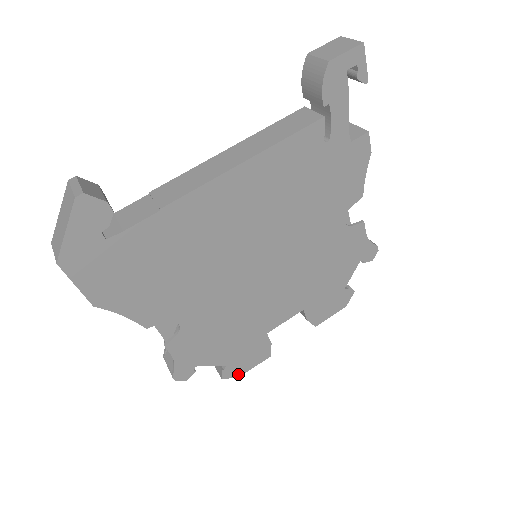
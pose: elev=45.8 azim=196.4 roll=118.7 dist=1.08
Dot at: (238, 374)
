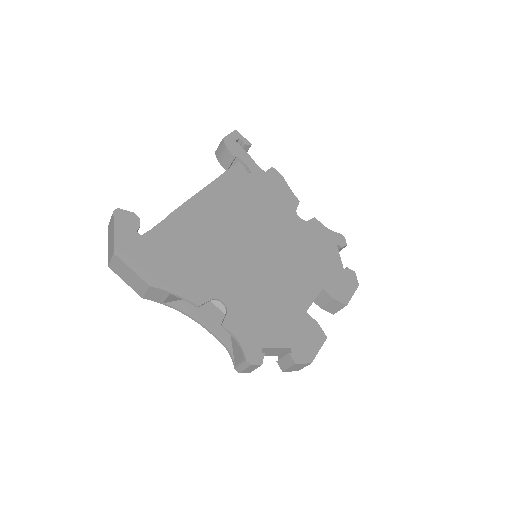
Dot at: (309, 359)
